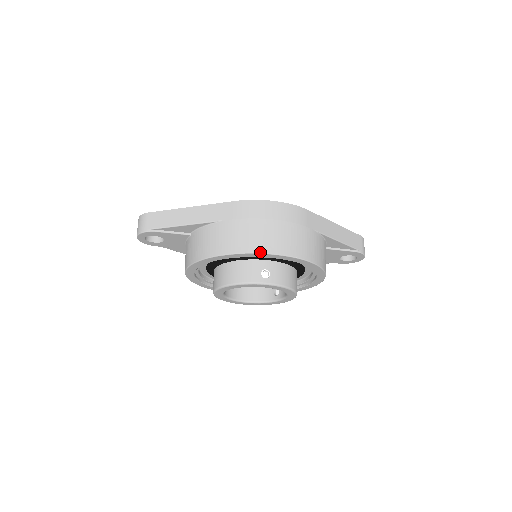
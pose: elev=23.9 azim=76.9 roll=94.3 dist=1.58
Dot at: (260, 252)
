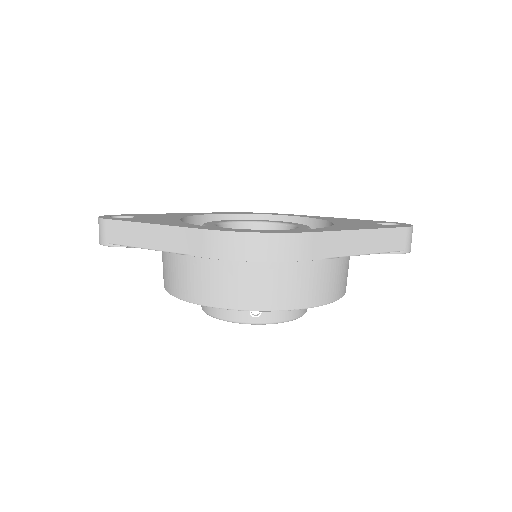
Dot at: (238, 309)
